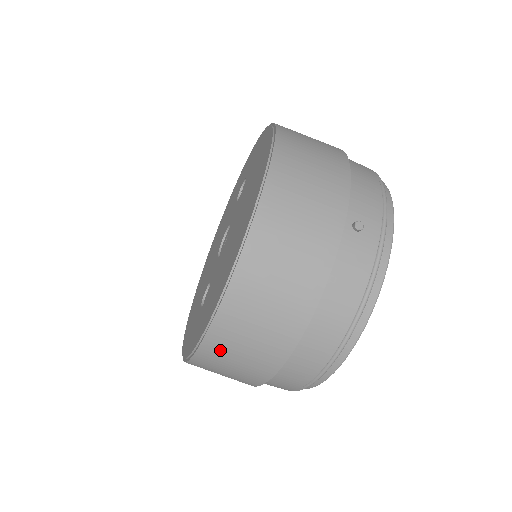
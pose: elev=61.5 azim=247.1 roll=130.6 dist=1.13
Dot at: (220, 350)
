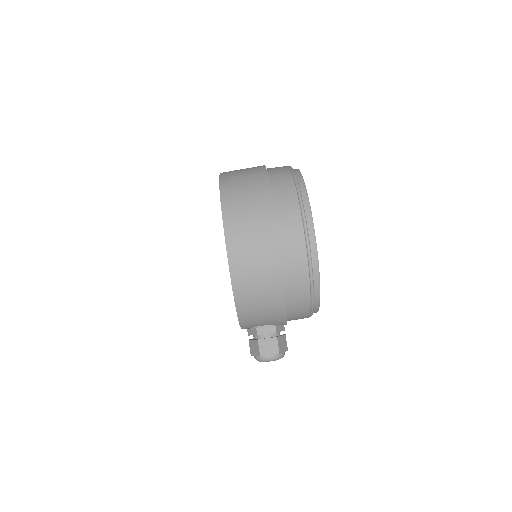
Dot at: (233, 192)
